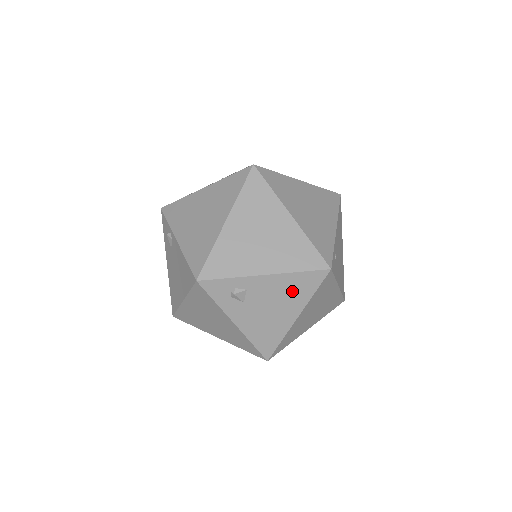
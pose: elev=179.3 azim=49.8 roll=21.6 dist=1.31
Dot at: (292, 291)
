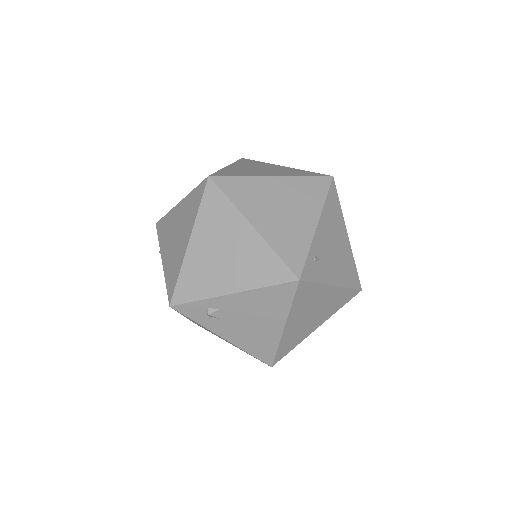
Dot at: (267, 305)
